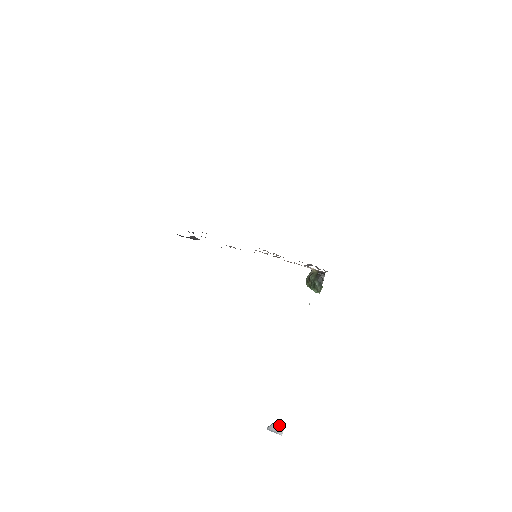
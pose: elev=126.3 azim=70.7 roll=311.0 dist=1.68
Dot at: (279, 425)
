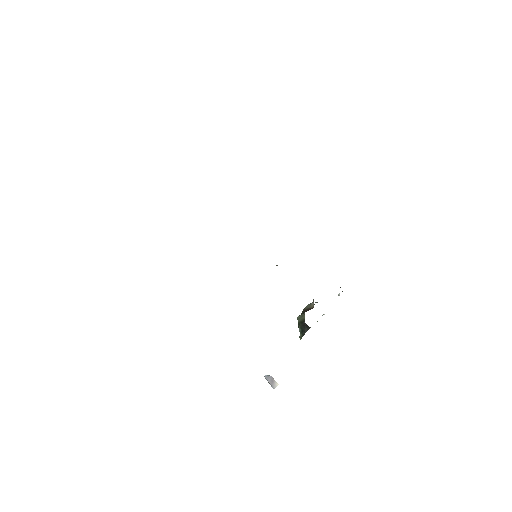
Dot at: (275, 381)
